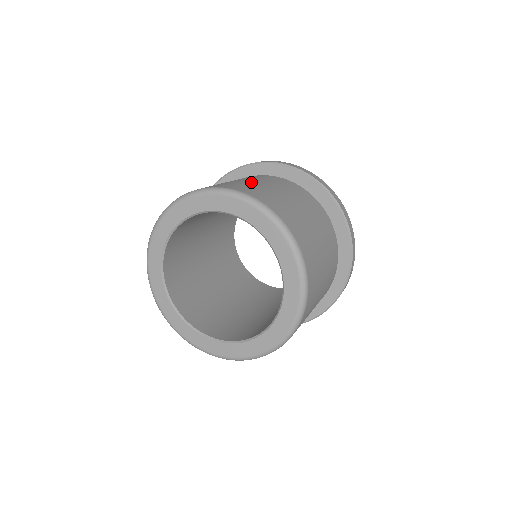
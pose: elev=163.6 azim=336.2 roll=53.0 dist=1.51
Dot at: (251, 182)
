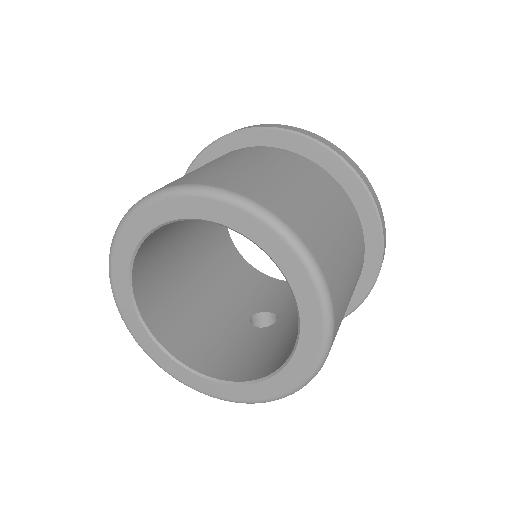
Dot at: (330, 223)
